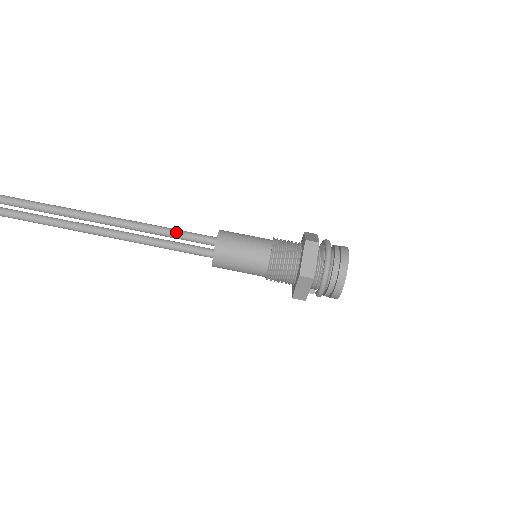
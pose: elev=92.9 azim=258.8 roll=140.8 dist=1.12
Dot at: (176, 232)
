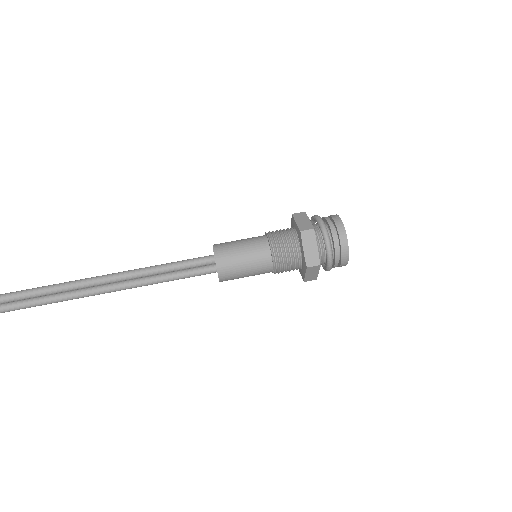
Dot at: (173, 266)
